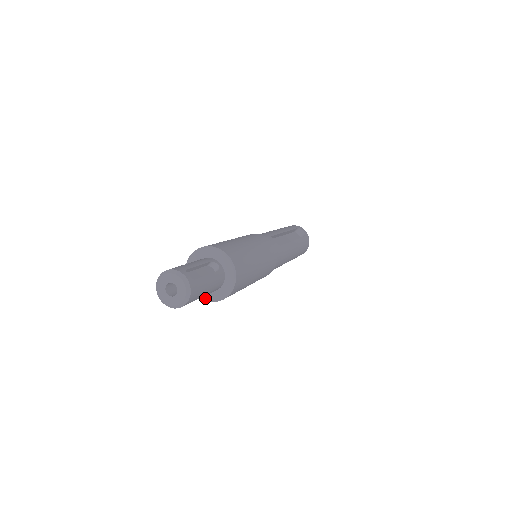
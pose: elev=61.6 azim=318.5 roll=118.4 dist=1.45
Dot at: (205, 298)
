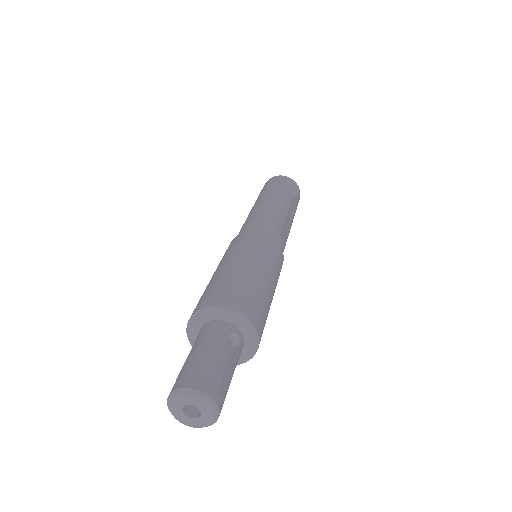
Dot at: occluded
